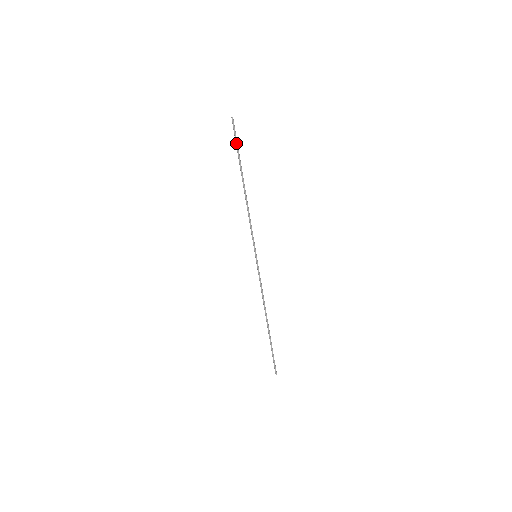
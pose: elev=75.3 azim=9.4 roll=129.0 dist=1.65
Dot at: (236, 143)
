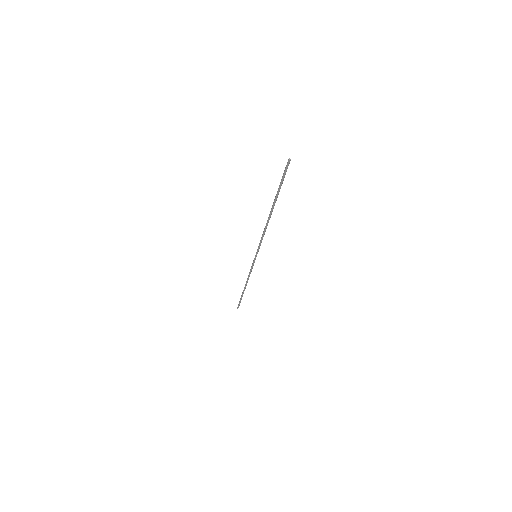
Dot at: (282, 183)
